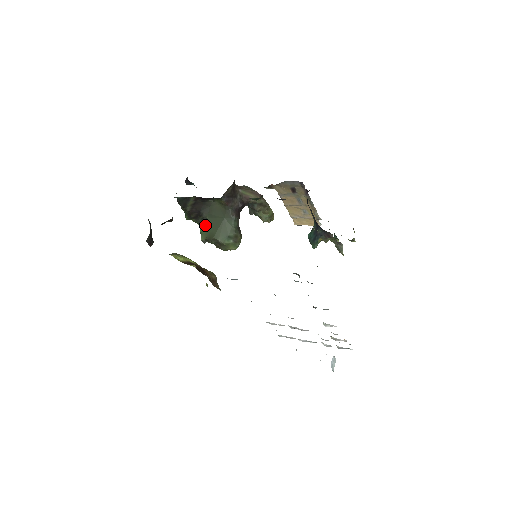
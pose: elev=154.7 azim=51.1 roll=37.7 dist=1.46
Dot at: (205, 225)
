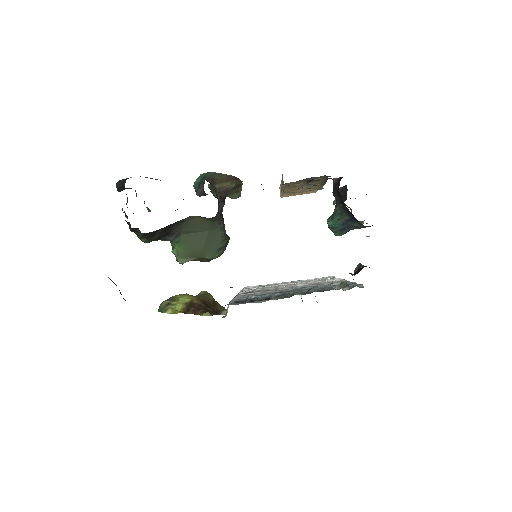
Dot at: (180, 245)
